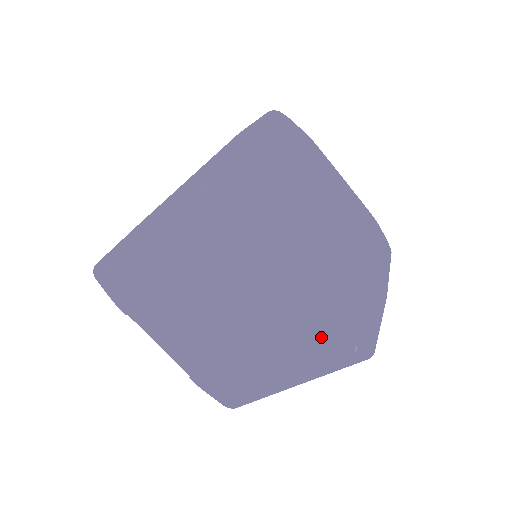
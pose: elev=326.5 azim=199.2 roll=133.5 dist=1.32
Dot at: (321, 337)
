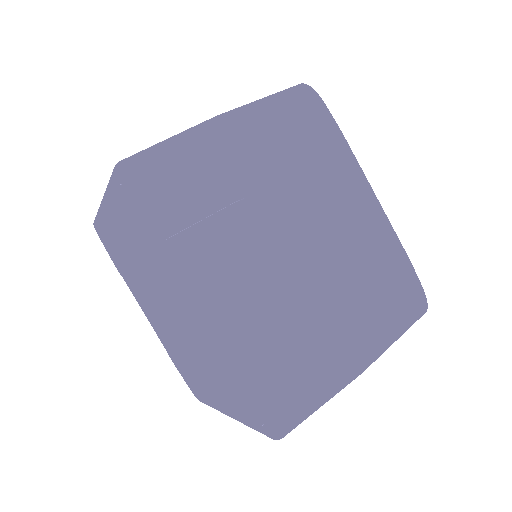
Dot at: (235, 389)
